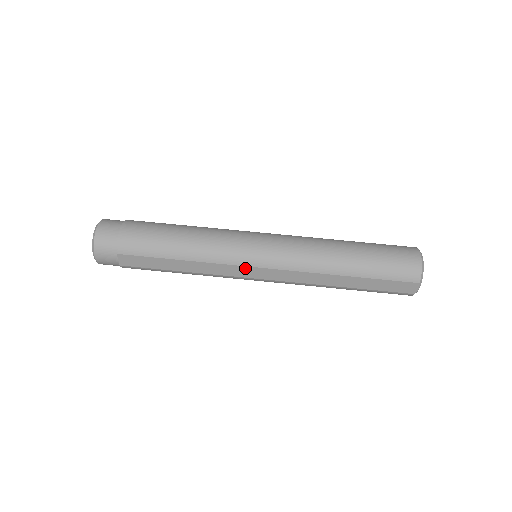
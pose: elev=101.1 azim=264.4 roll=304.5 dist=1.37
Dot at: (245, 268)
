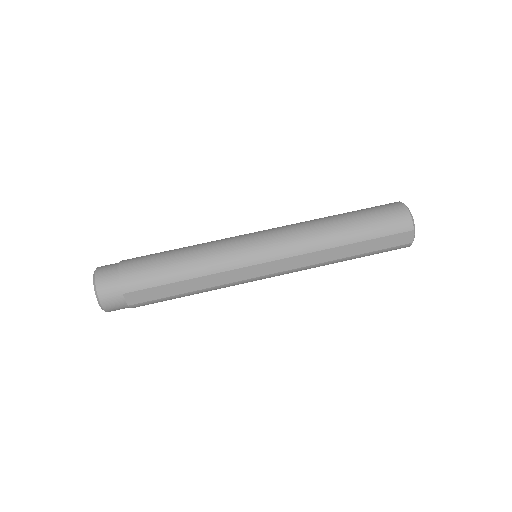
Dot at: (251, 268)
